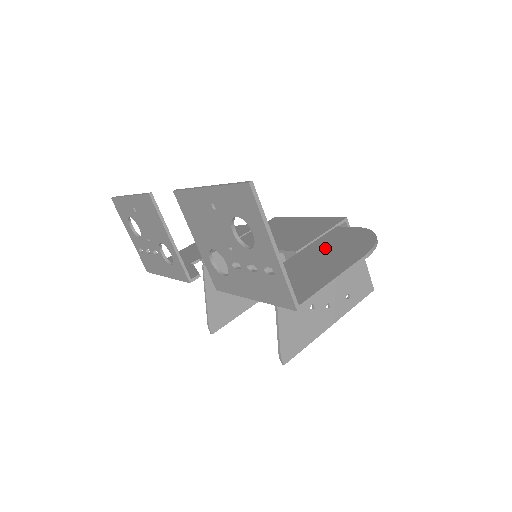
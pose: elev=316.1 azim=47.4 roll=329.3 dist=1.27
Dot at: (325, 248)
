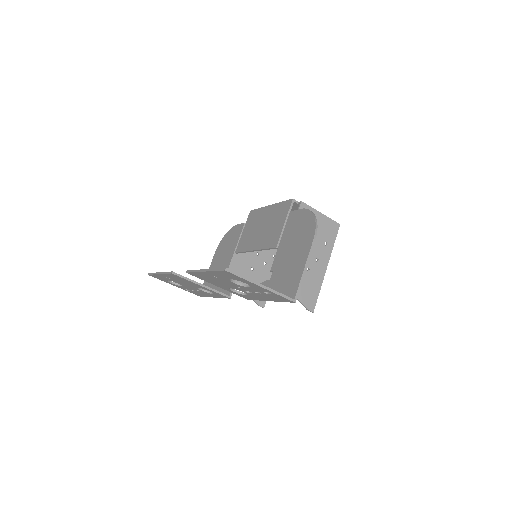
Dot at: (291, 239)
